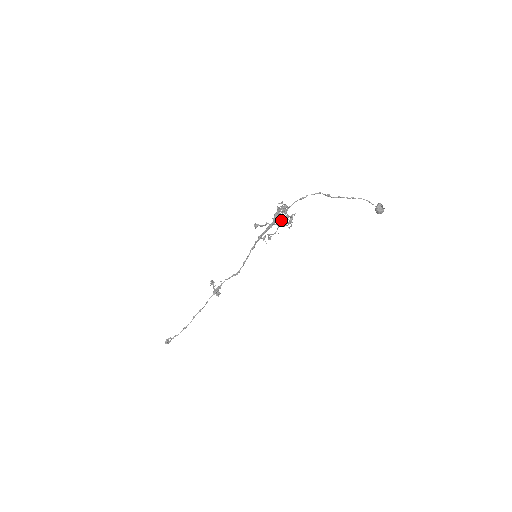
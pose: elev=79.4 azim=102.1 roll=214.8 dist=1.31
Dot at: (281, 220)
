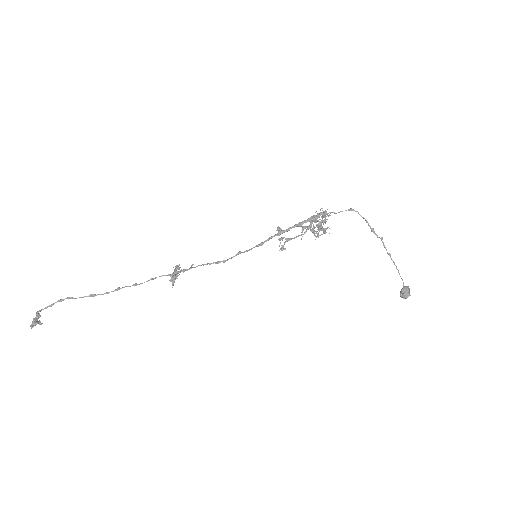
Dot at: (317, 220)
